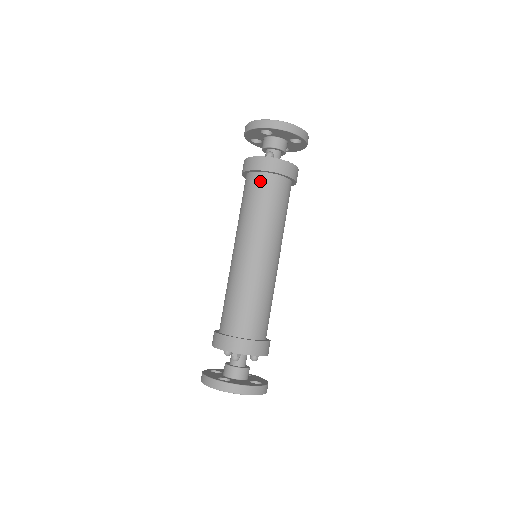
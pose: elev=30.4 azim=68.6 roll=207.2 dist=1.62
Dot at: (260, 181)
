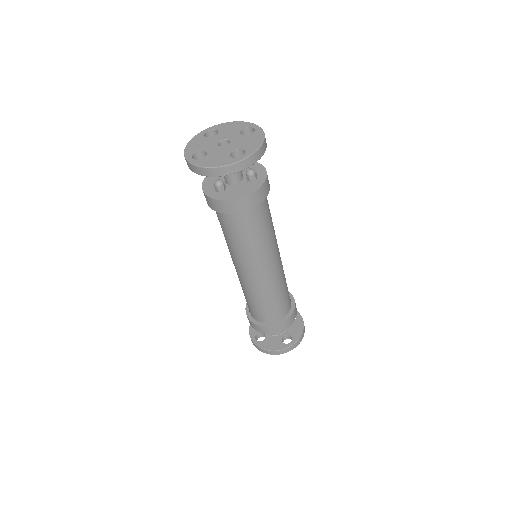
Dot at: (219, 214)
